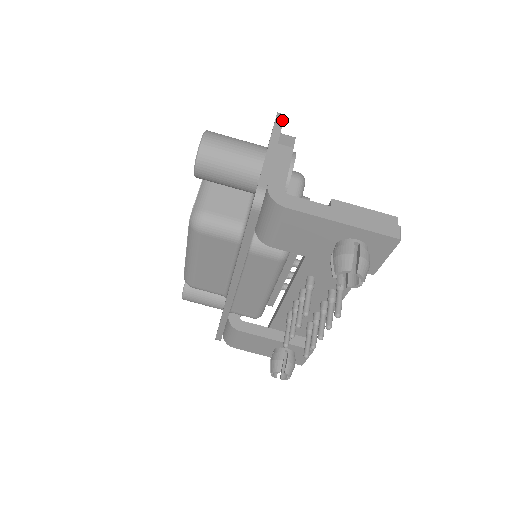
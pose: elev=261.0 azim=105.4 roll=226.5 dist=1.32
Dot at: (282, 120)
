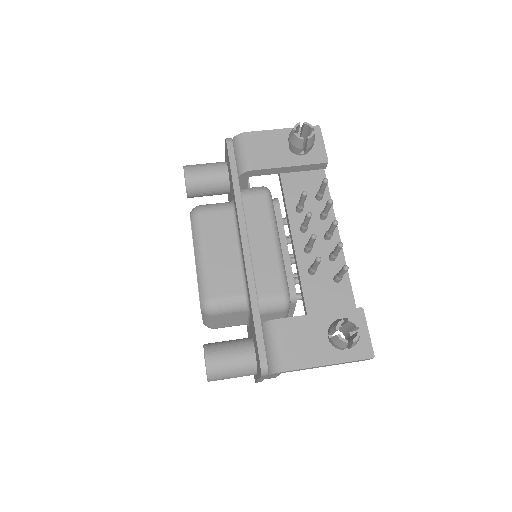
Dot at: occluded
